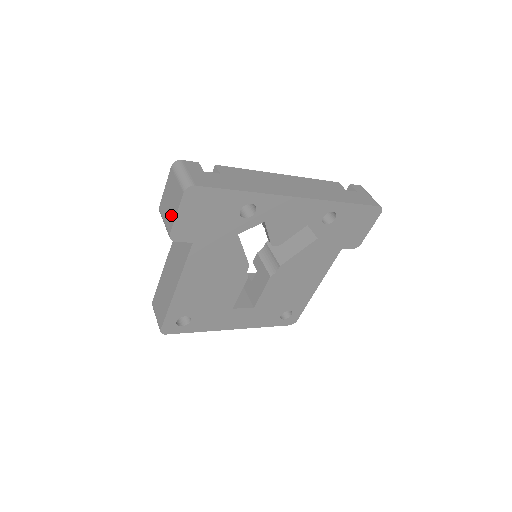
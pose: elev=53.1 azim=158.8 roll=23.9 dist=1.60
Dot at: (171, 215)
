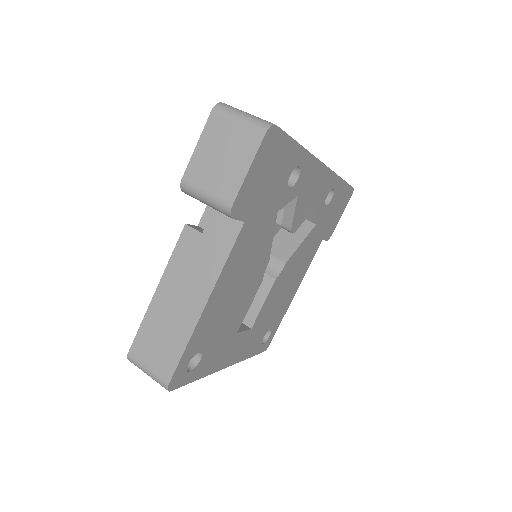
Dot at: (231, 176)
